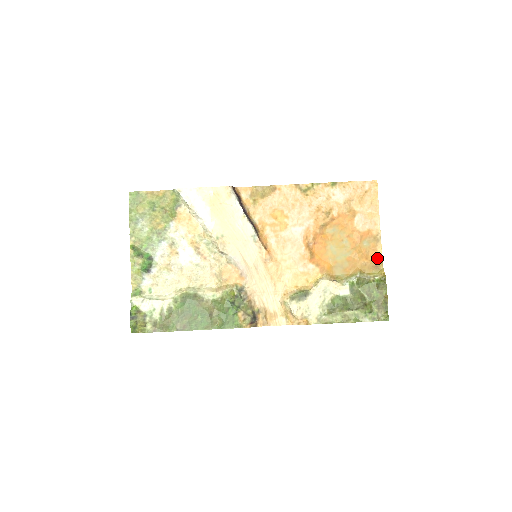
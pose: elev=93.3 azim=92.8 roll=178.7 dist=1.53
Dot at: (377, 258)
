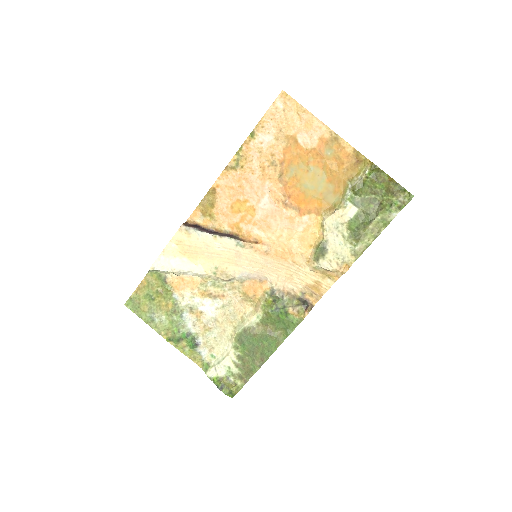
Dot at: (351, 154)
